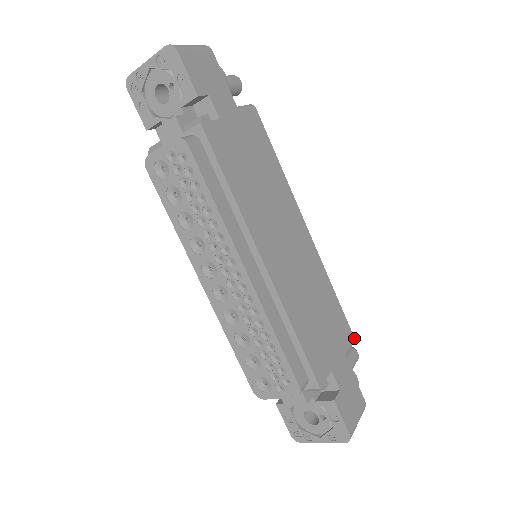
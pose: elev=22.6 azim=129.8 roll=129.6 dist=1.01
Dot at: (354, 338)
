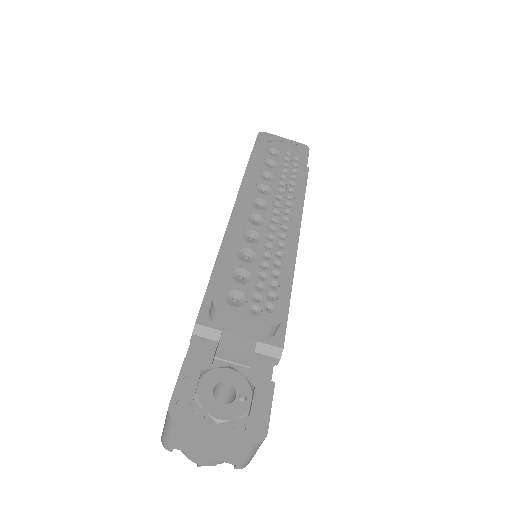
Dot at: occluded
